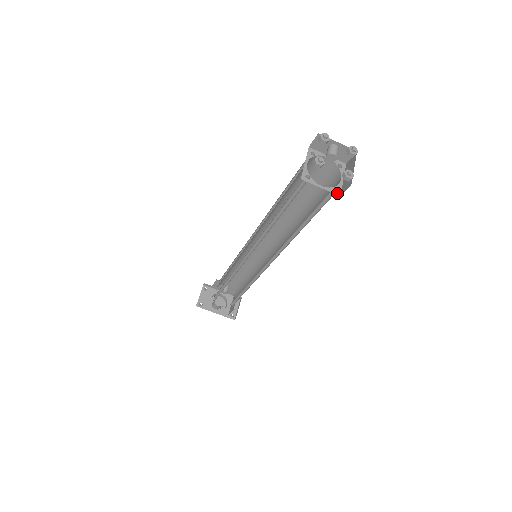
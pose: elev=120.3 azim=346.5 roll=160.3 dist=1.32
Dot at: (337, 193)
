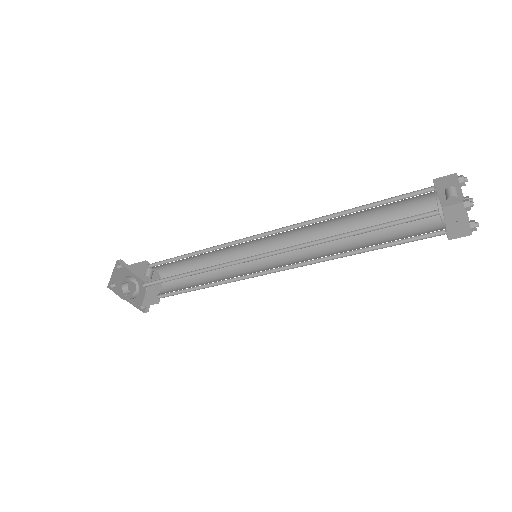
Dot at: (447, 236)
